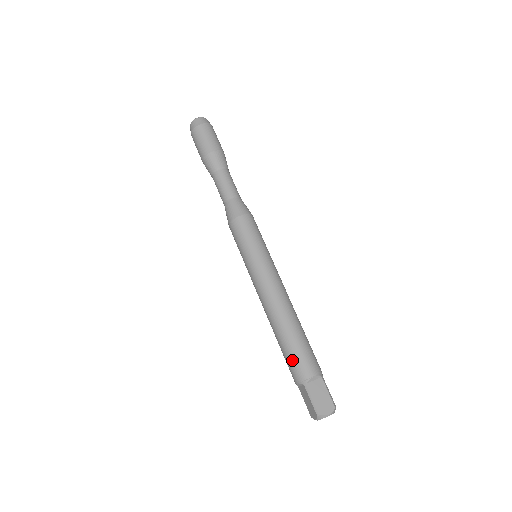
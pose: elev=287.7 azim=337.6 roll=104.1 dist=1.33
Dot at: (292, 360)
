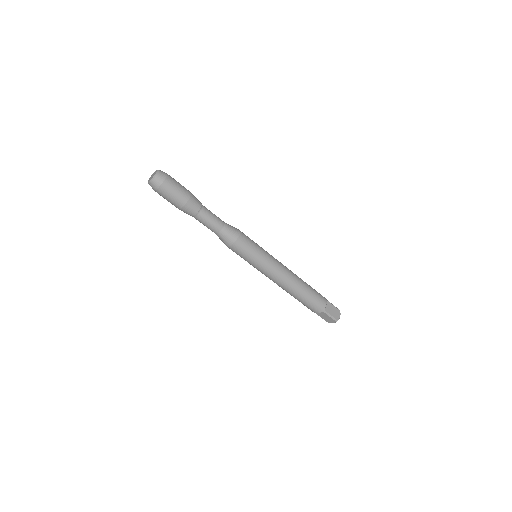
Dot at: (312, 304)
